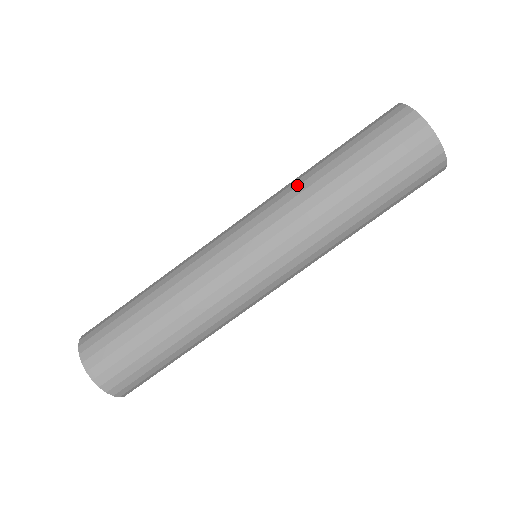
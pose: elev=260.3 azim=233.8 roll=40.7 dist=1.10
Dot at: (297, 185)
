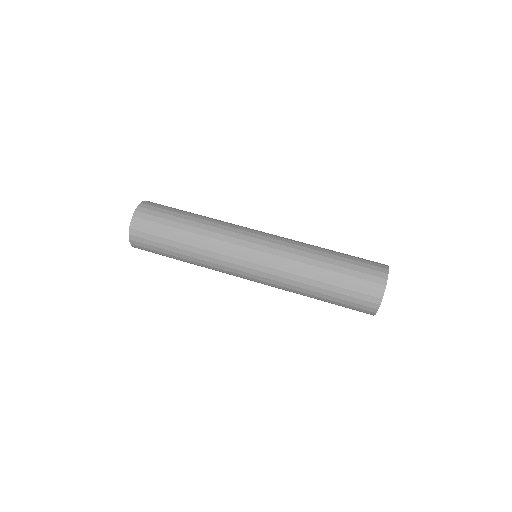
Dot at: (308, 244)
